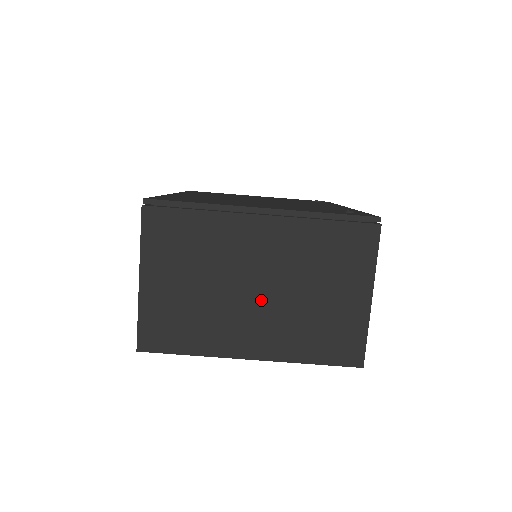
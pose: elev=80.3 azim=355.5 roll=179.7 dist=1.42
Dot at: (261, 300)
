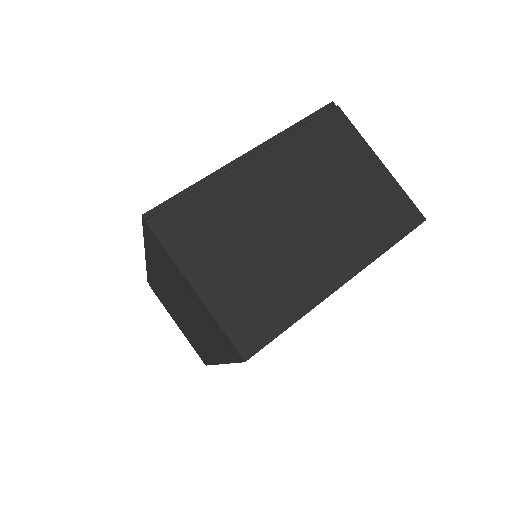
Dot at: (307, 226)
